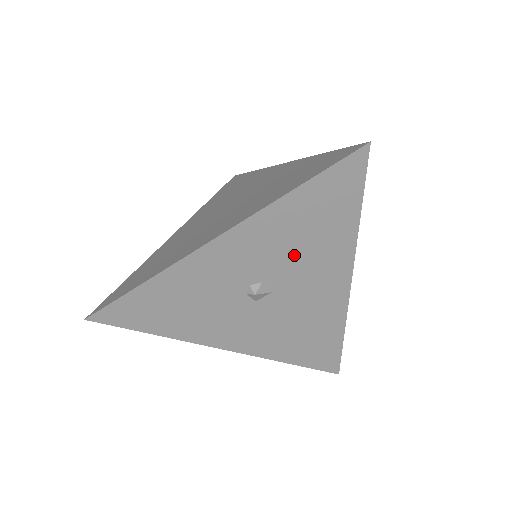
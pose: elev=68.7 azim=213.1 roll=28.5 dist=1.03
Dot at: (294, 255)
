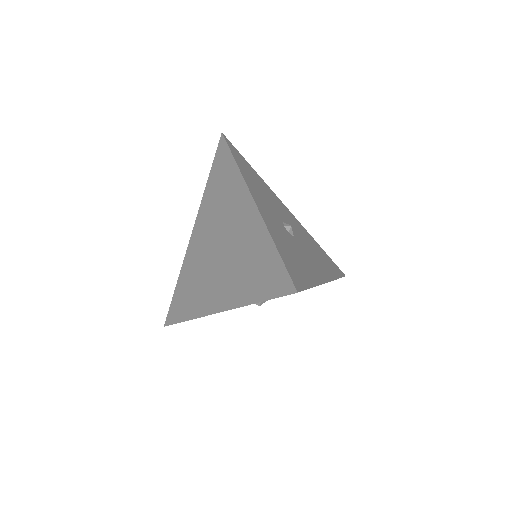
Dot at: occluded
